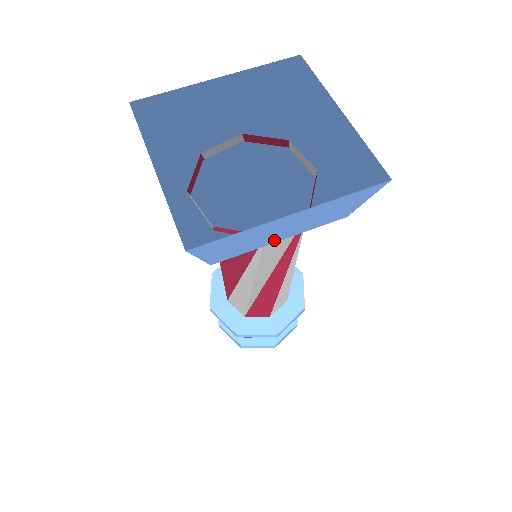
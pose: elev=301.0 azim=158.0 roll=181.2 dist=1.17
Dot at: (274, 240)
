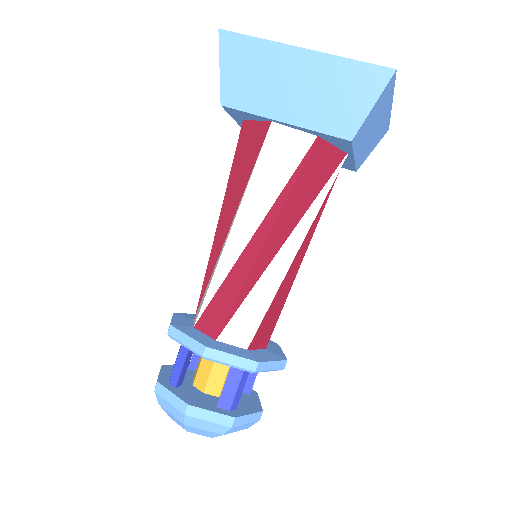
Dot at: (358, 150)
